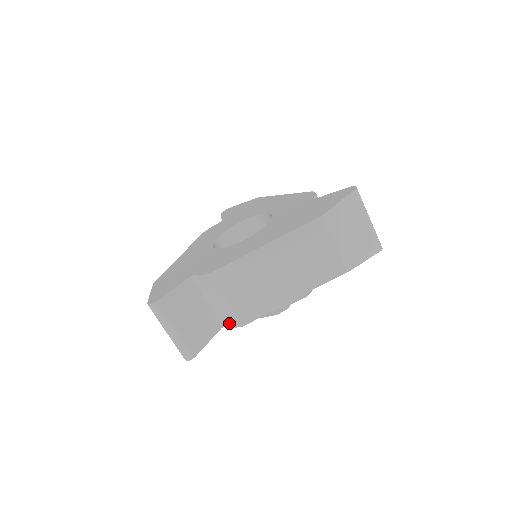
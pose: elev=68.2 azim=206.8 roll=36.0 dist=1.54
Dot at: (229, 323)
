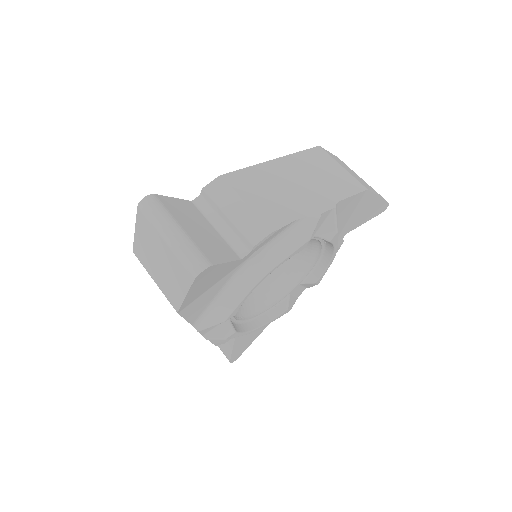
Dot at: (251, 237)
